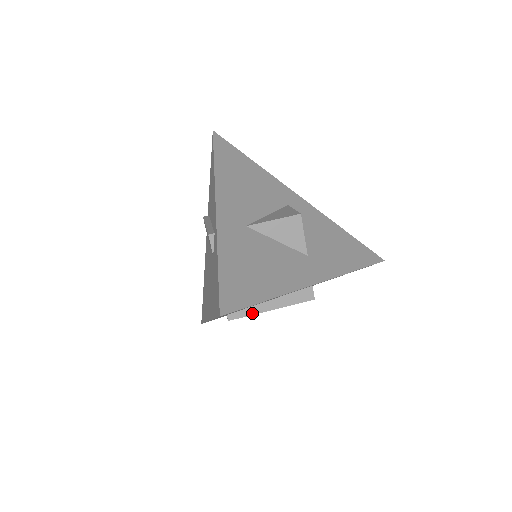
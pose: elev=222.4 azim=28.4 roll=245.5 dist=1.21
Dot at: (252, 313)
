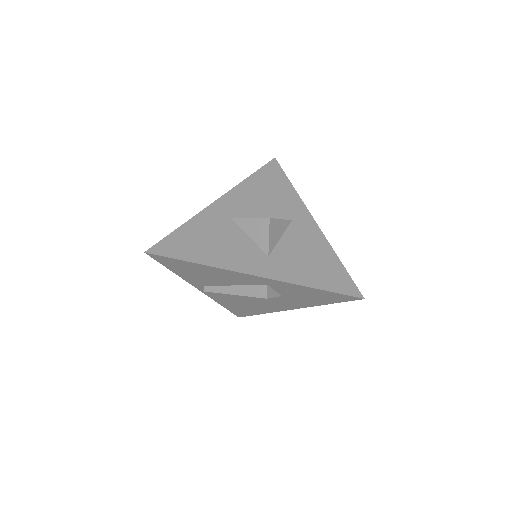
Dot at: (220, 292)
